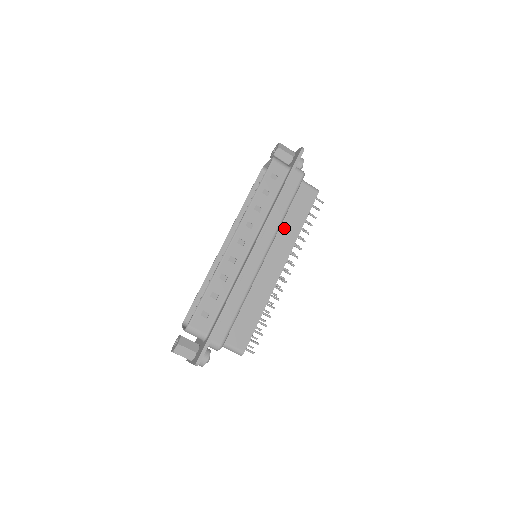
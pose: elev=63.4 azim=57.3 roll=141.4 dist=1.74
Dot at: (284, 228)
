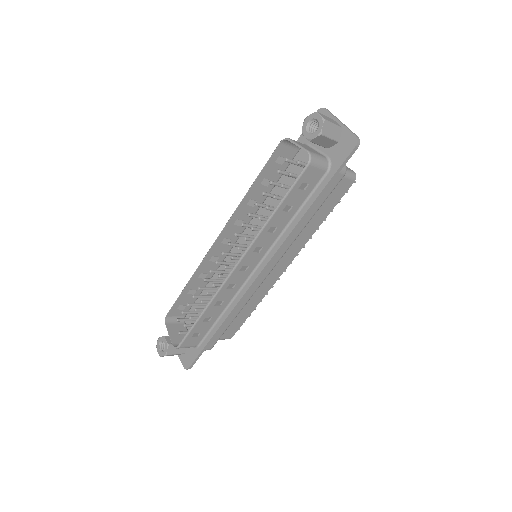
Dot at: occluded
